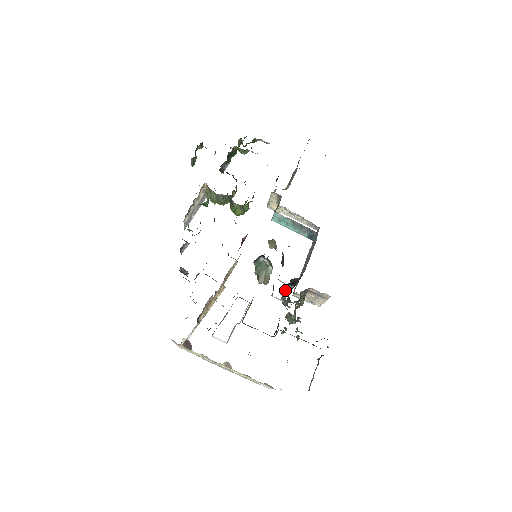
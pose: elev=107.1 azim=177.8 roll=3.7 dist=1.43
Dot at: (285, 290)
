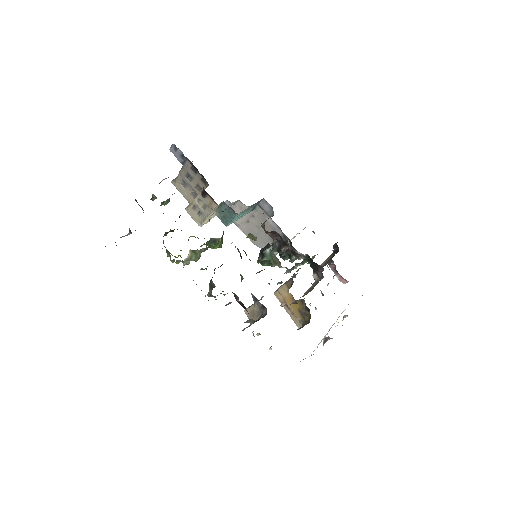
Dot at: (288, 252)
